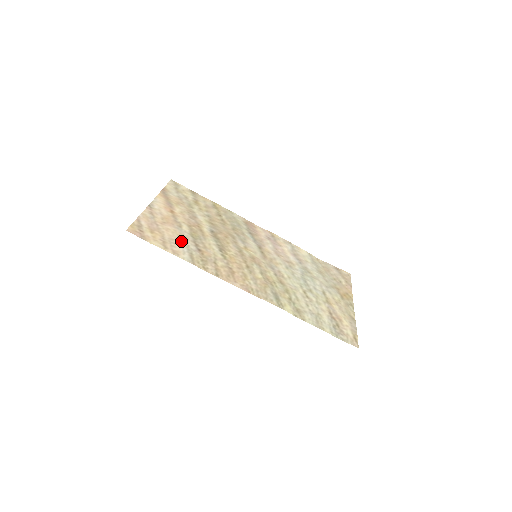
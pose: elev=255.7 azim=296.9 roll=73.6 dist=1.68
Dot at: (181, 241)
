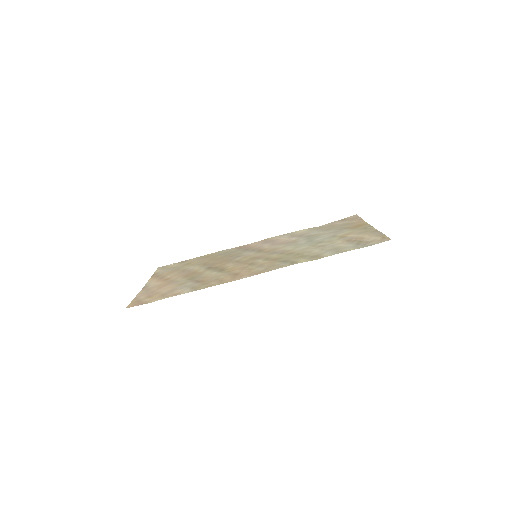
Dot at: (180, 287)
